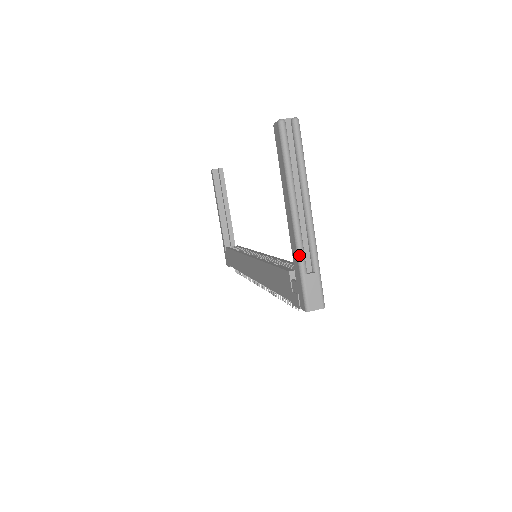
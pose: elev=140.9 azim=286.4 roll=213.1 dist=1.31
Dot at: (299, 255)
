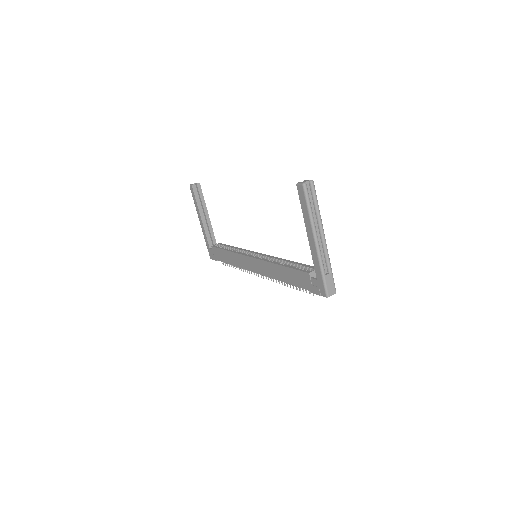
Dot at: (321, 264)
